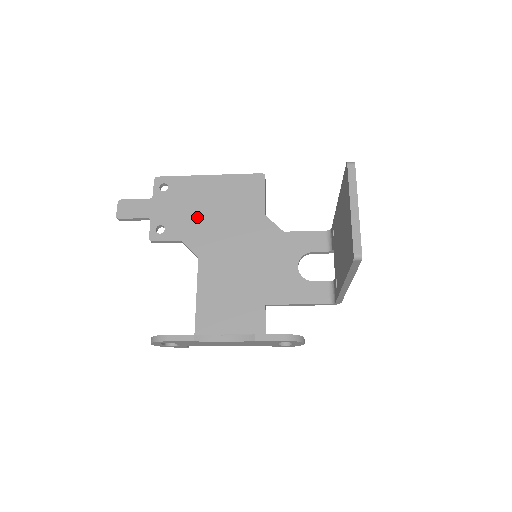
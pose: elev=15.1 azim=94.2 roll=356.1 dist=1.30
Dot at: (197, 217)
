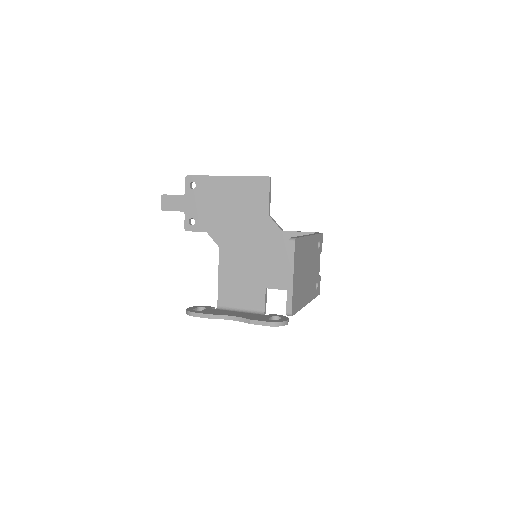
Dot at: (218, 213)
